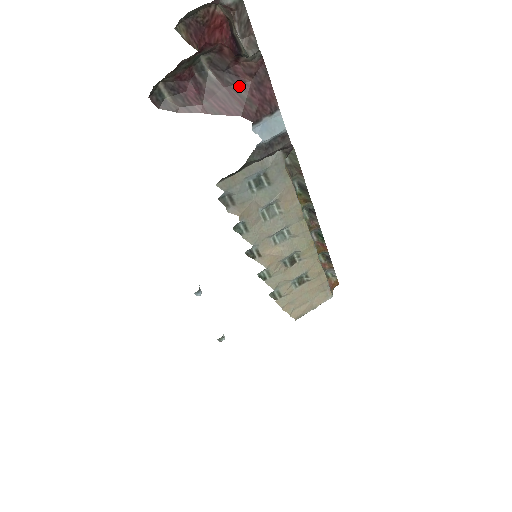
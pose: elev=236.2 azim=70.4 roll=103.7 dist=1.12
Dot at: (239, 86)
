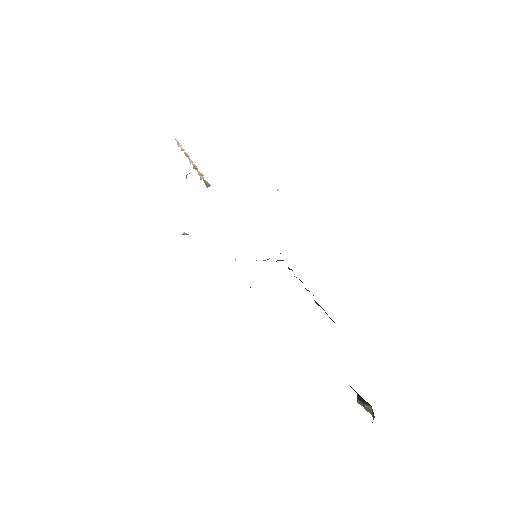
Dot at: occluded
